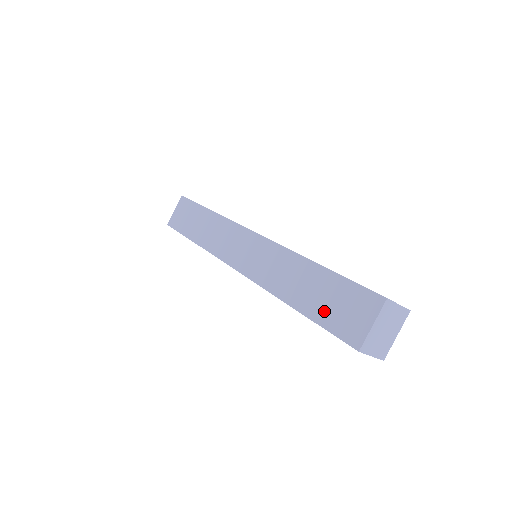
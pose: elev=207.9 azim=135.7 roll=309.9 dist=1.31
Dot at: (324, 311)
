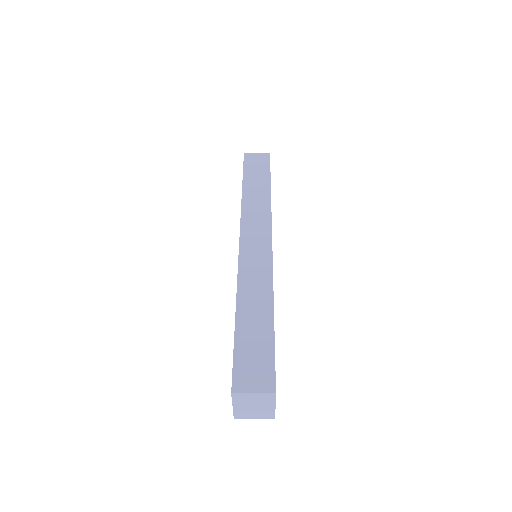
Dot at: occluded
